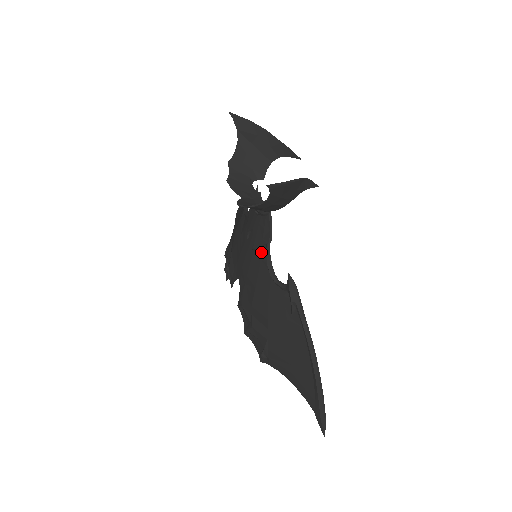
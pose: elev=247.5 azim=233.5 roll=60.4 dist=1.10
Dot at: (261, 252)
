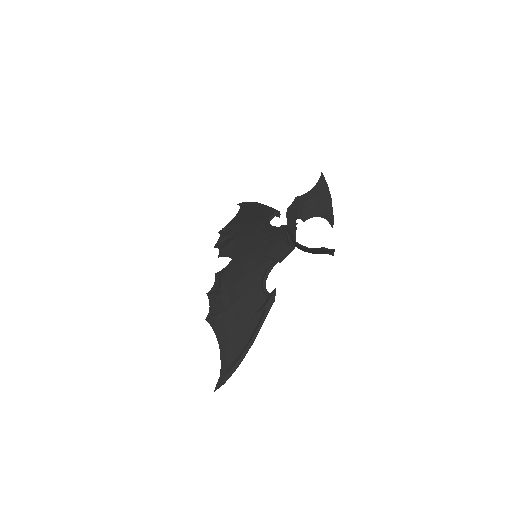
Dot at: (268, 261)
